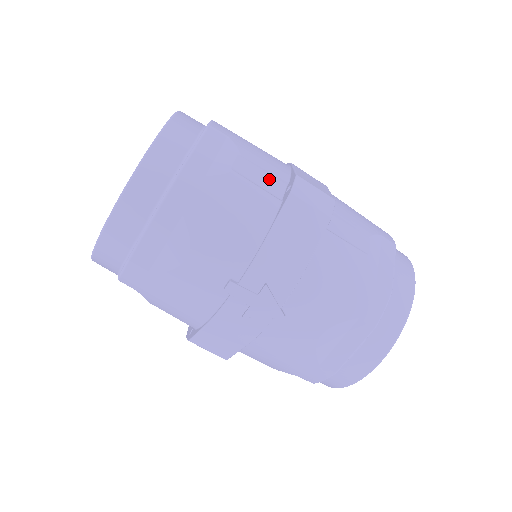
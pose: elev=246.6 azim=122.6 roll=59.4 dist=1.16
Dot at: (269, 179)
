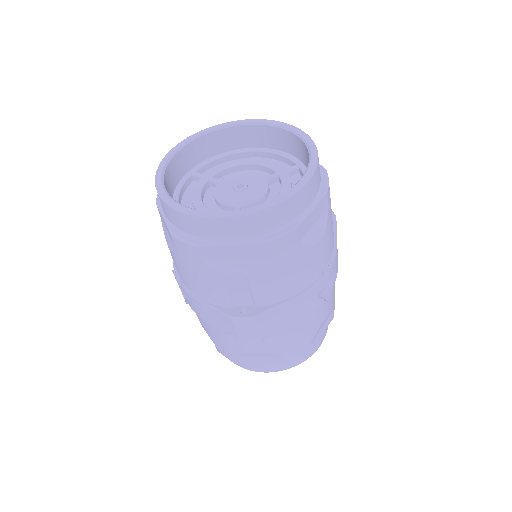
Dot at: occluded
